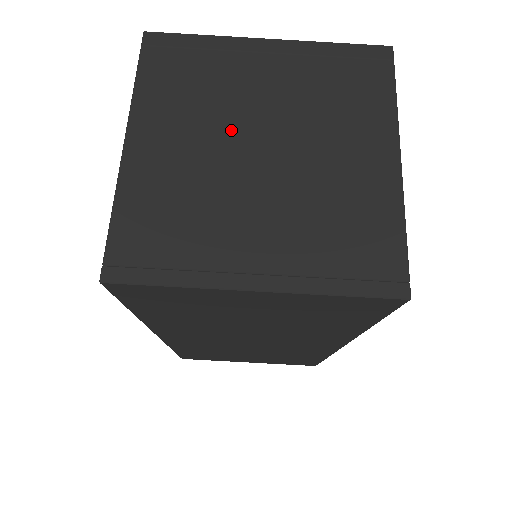
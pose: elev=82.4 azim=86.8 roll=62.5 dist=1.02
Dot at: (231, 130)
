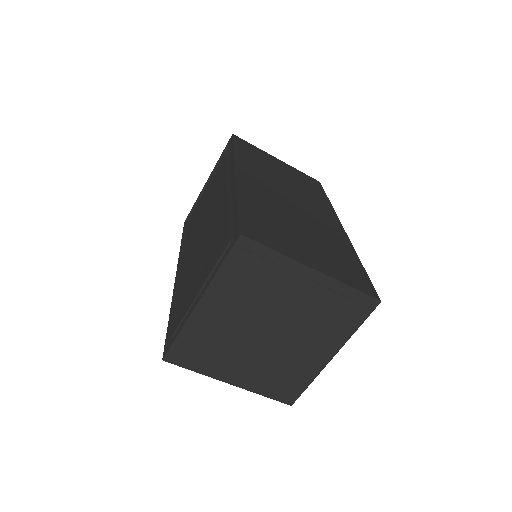
Dot at: (259, 316)
